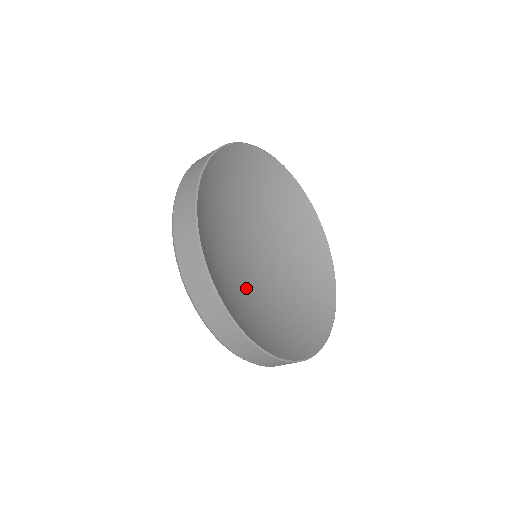
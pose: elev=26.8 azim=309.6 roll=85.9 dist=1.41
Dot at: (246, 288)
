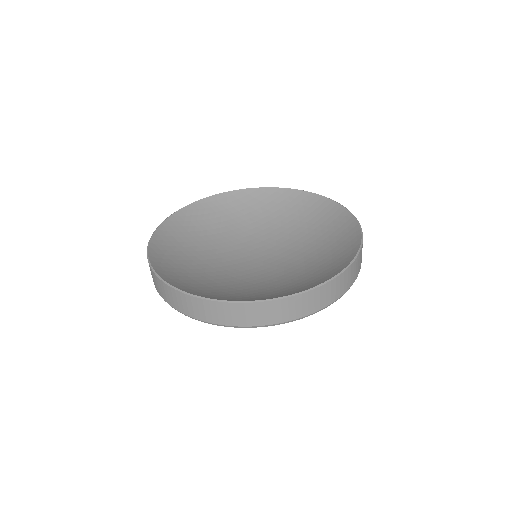
Dot at: (255, 280)
